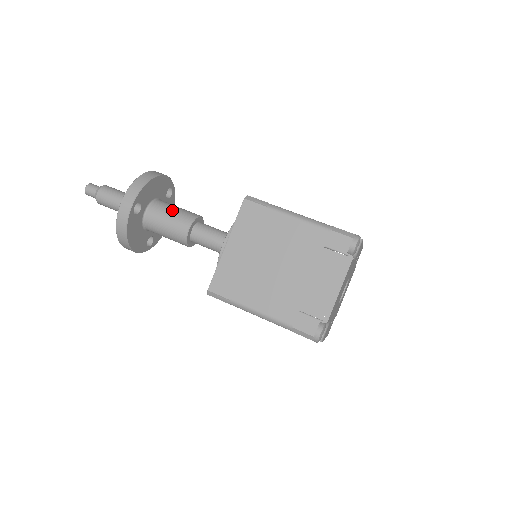
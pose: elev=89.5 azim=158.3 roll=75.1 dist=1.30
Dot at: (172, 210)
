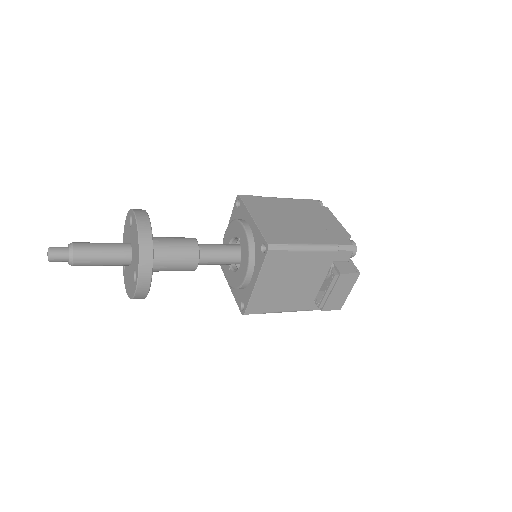
Dot at: (173, 253)
